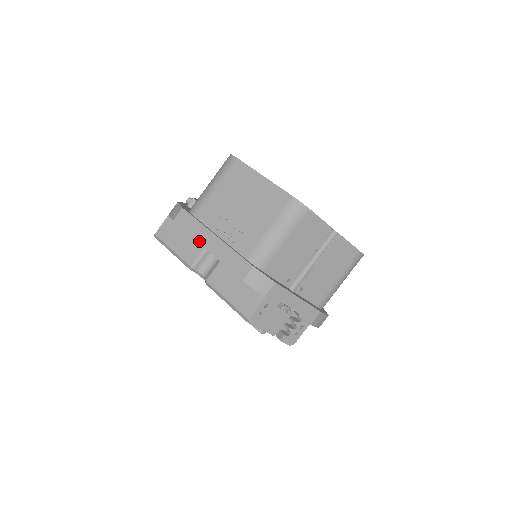
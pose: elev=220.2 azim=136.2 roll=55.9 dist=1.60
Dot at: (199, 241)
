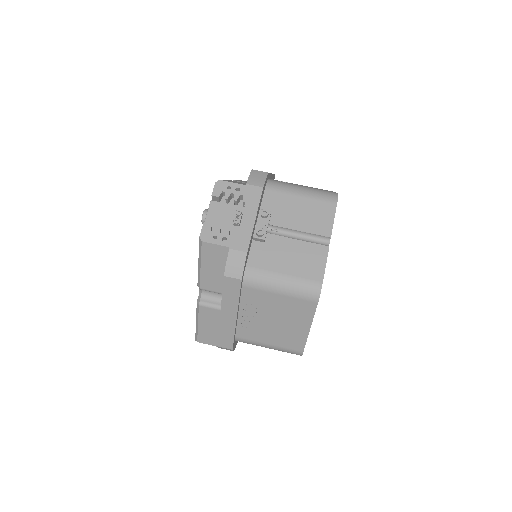
Dot at: (223, 306)
